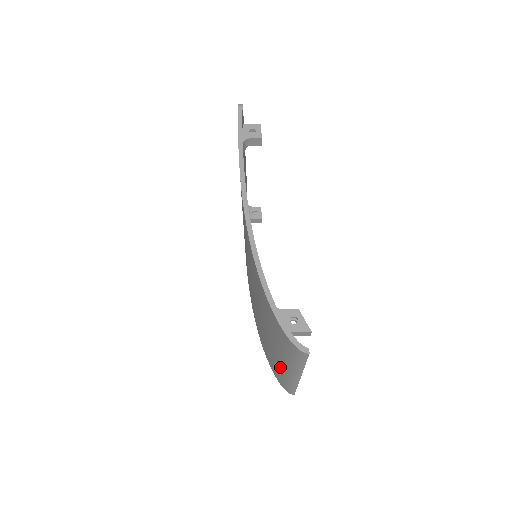
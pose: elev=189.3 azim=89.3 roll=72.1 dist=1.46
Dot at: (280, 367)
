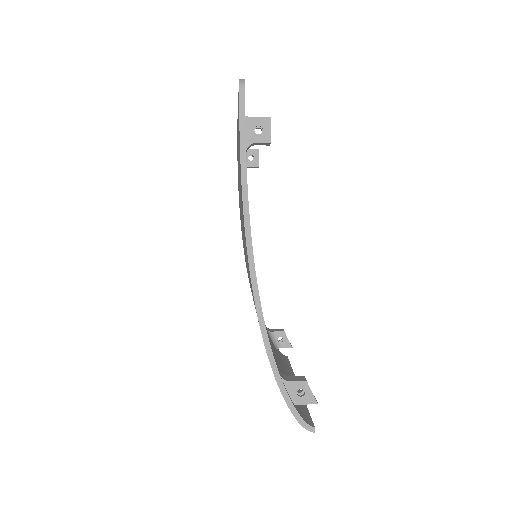
Dot at: occluded
